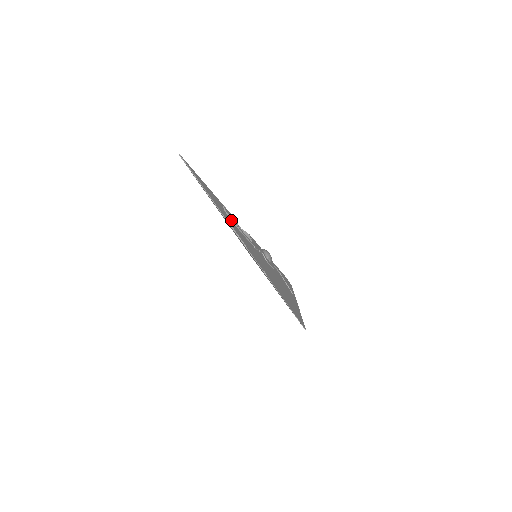
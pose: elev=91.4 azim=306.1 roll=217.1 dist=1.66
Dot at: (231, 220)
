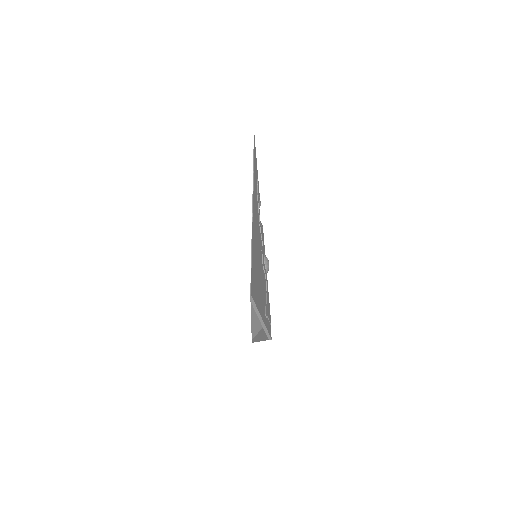
Dot at: (257, 186)
